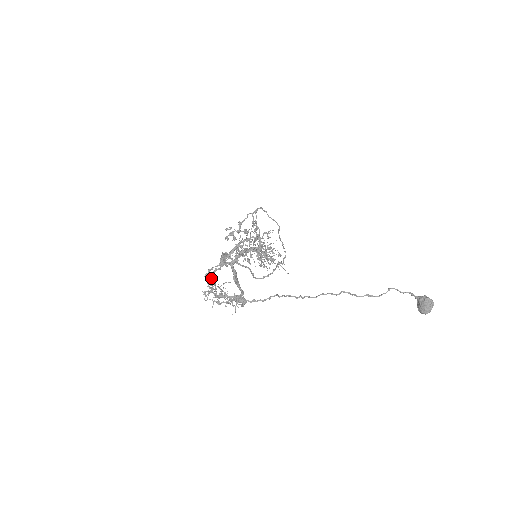
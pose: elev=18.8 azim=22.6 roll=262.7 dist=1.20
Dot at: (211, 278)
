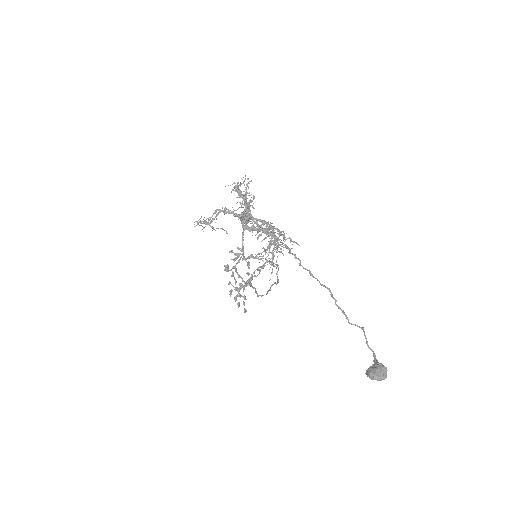
Dot at: occluded
